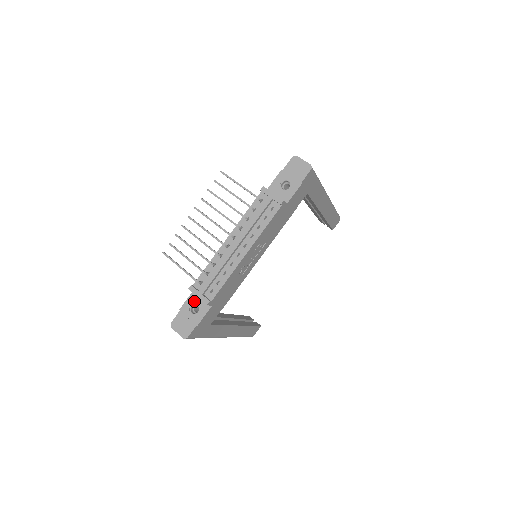
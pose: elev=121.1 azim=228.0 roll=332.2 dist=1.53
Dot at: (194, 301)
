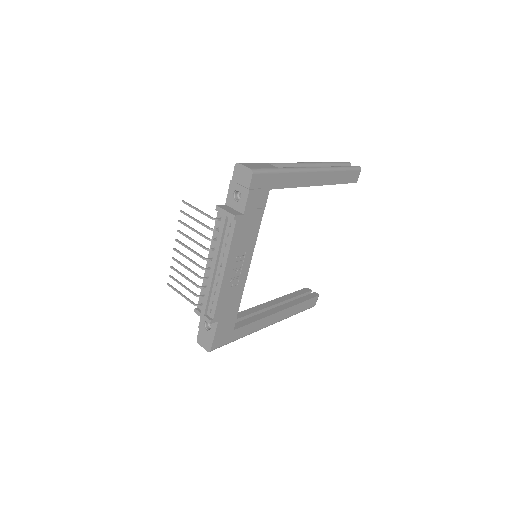
Dot at: occluded
